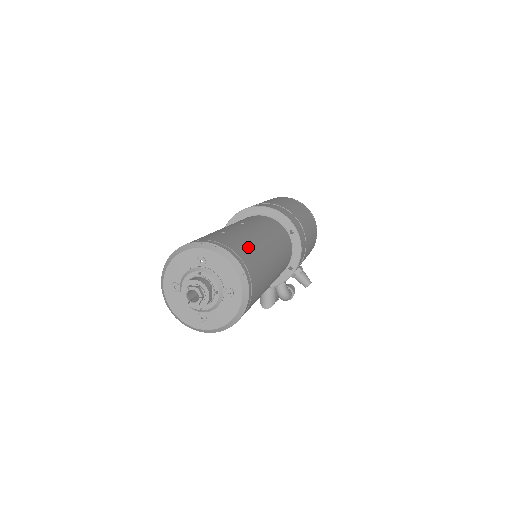
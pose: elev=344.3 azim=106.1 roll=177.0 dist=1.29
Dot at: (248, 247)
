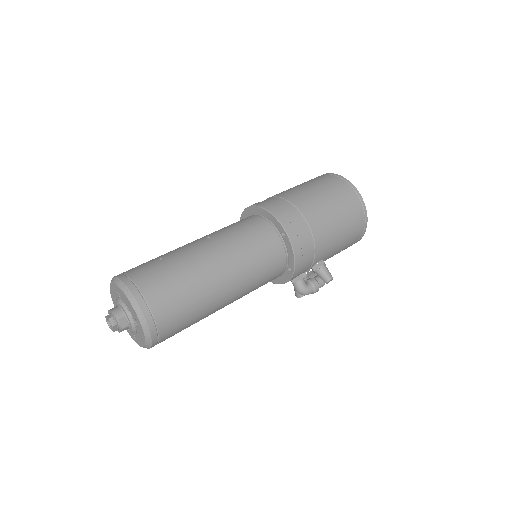
Dot at: (169, 277)
